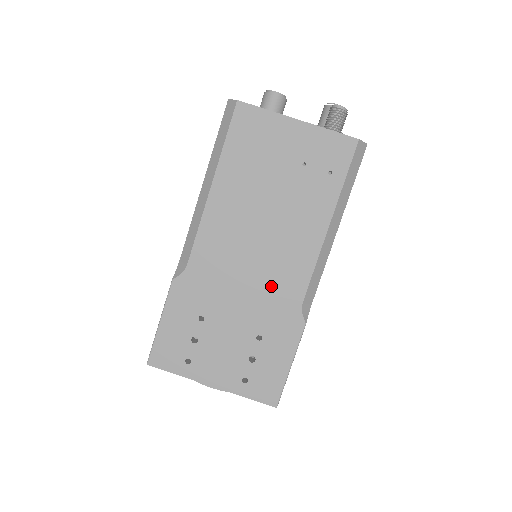
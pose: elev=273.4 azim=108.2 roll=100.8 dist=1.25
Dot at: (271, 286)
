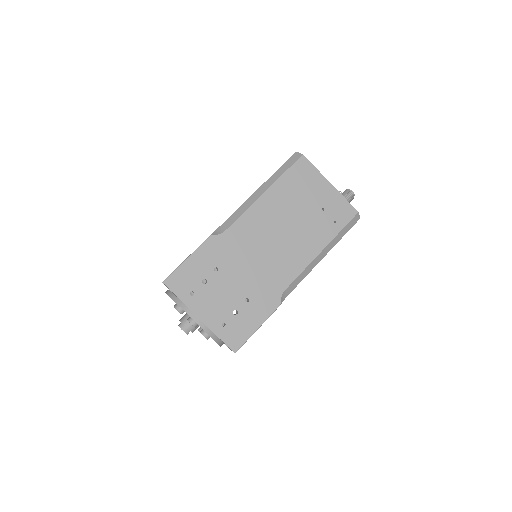
Dot at: (270, 270)
